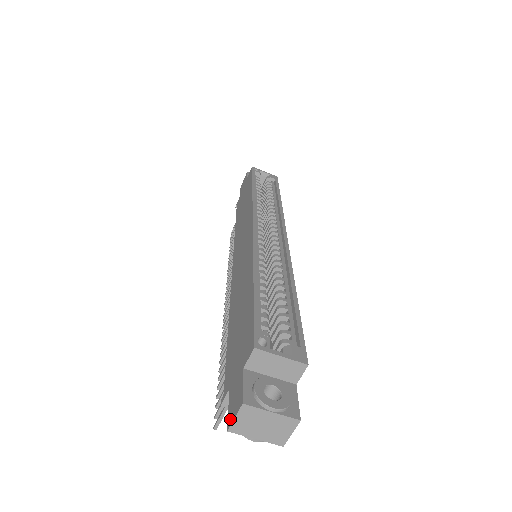
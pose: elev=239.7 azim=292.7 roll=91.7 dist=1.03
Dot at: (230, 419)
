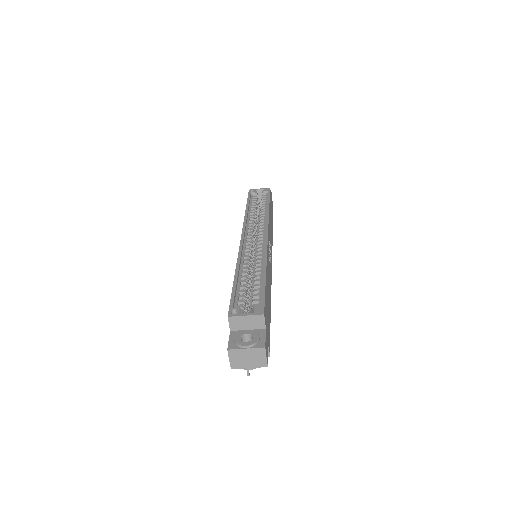
Dot at: (230, 362)
